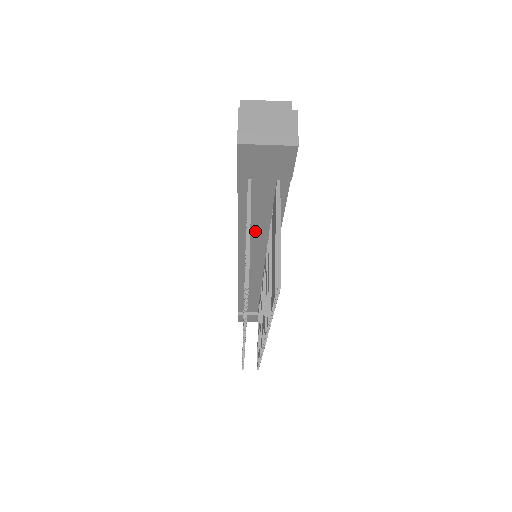
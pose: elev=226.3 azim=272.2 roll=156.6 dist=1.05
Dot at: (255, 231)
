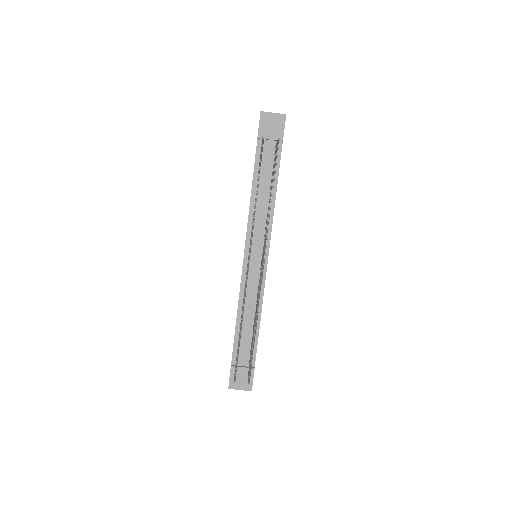
Dot at: (260, 201)
